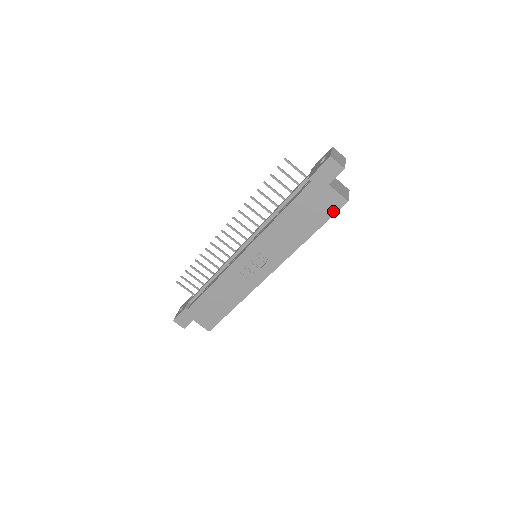
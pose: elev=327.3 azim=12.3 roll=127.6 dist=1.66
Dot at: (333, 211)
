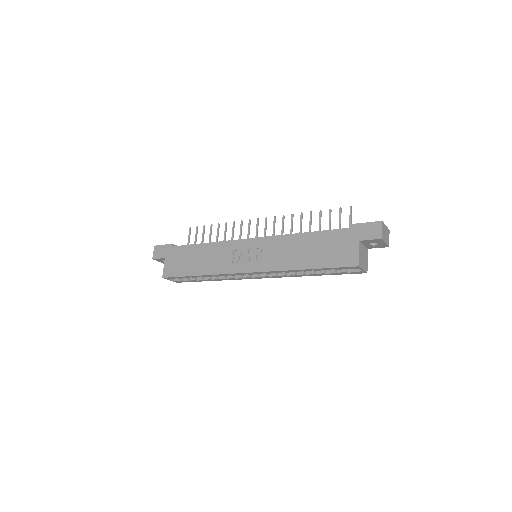
Dot at: (341, 264)
